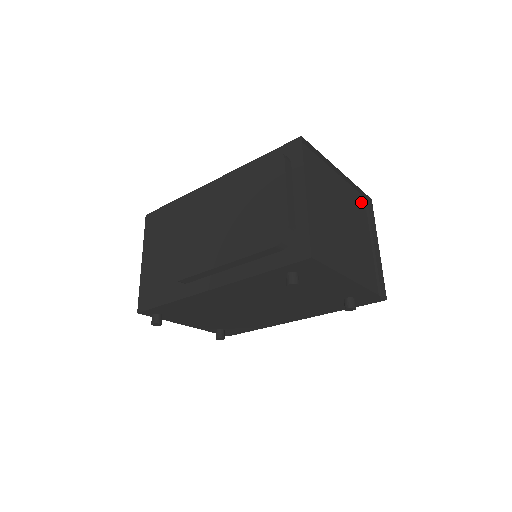
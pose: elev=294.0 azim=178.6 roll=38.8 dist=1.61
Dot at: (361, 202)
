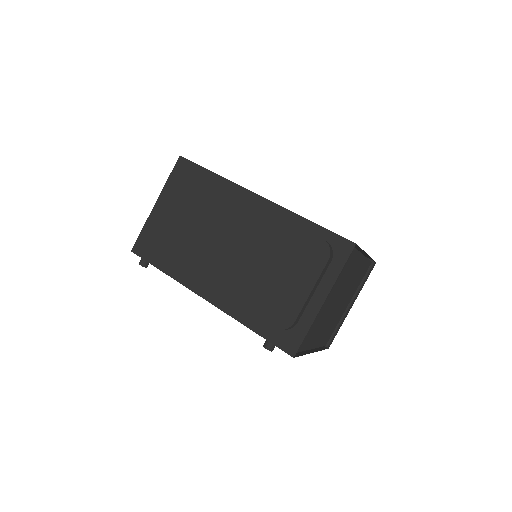
Dot at: (366, 269)
